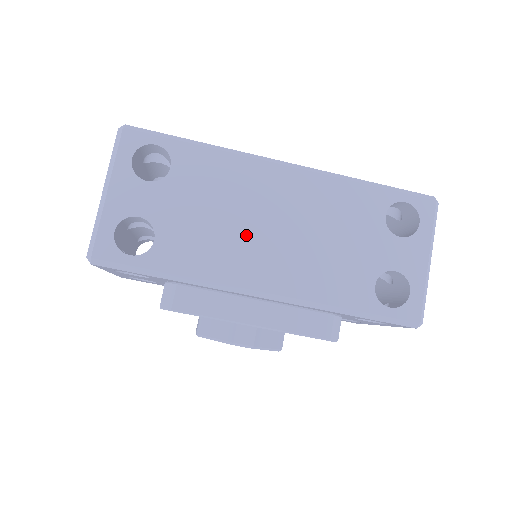
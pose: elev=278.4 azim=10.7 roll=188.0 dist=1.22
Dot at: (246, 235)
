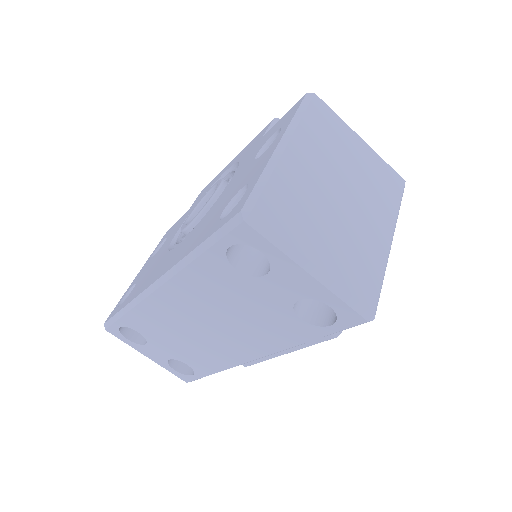
Dot at: (205, 340)
